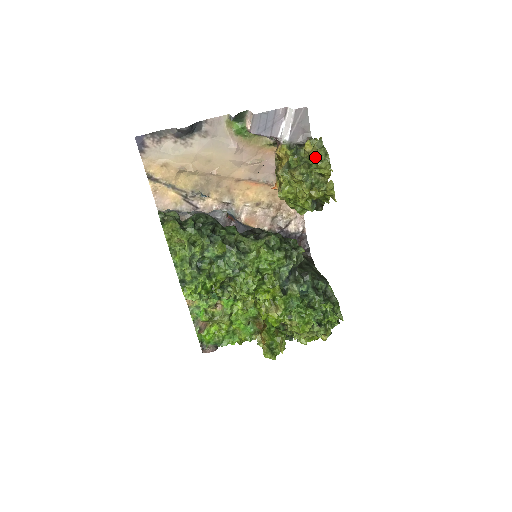
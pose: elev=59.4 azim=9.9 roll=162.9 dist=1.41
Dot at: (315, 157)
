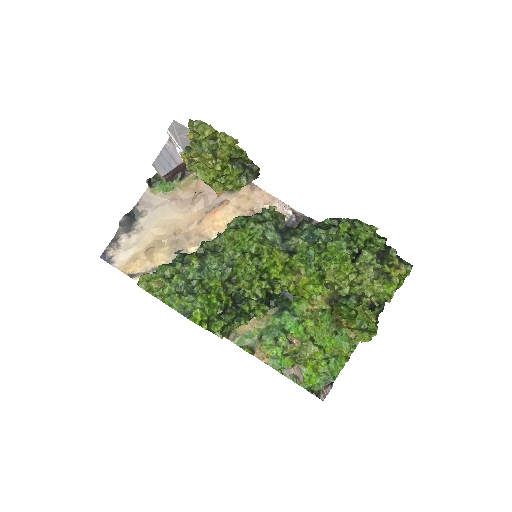
Dot at: (193, 132)
